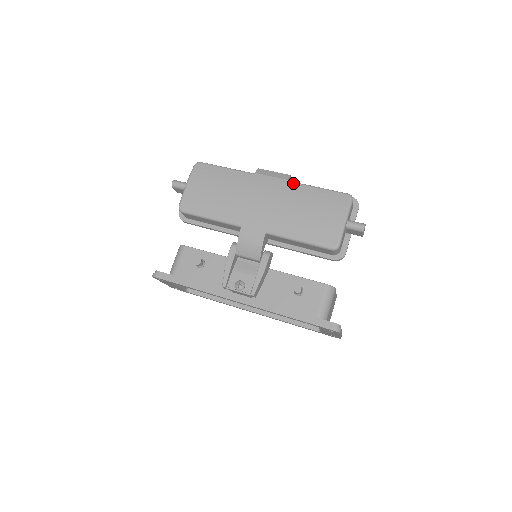
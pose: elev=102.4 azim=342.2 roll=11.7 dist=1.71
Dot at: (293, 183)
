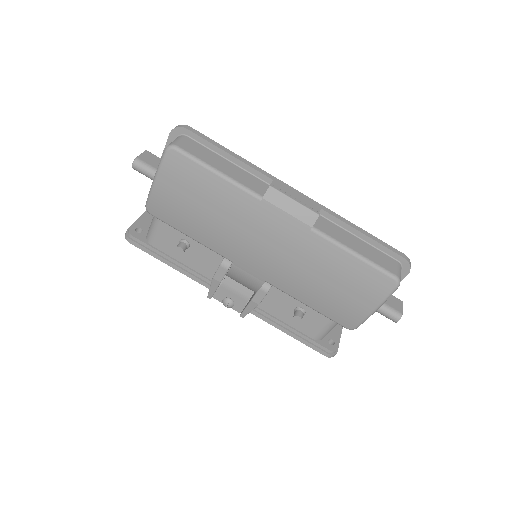
Dot at: (318, 236)
